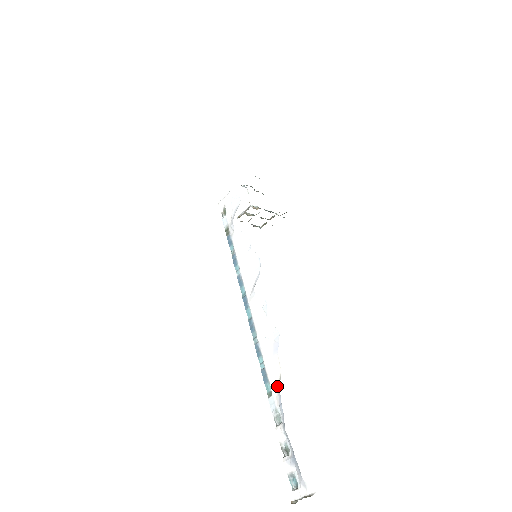
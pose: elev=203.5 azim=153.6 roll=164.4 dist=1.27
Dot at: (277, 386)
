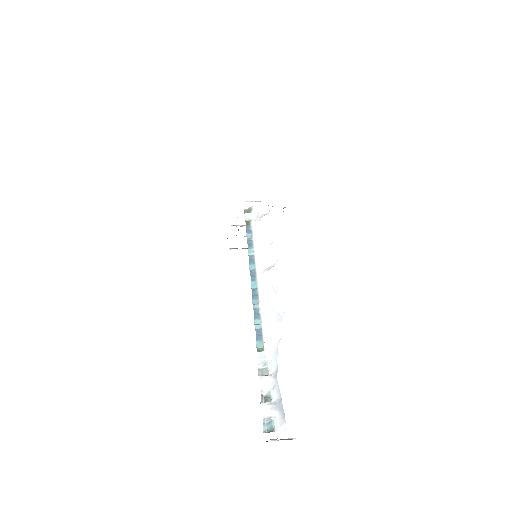
Dot at: (274, 345)
